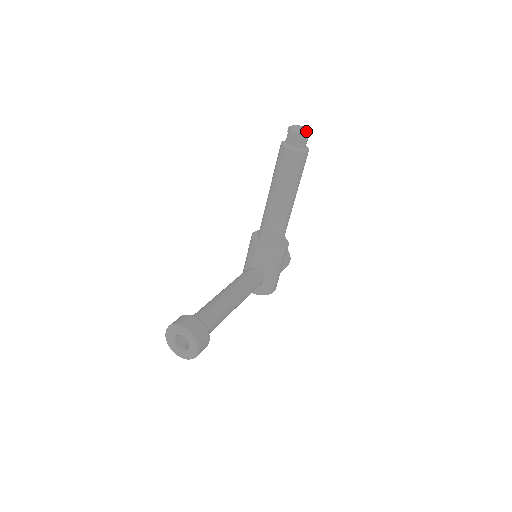
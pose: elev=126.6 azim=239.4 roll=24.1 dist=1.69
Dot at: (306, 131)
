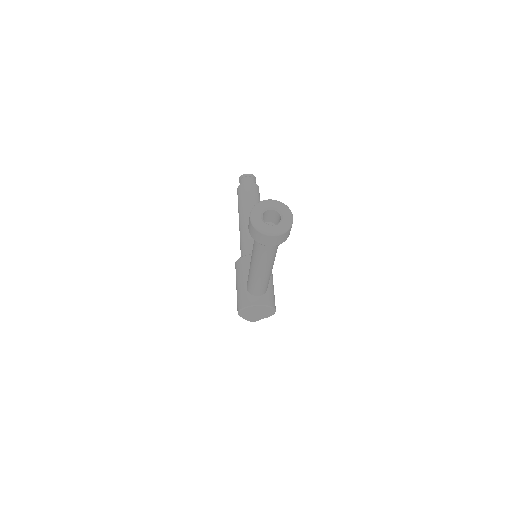
Dot at: occluded
